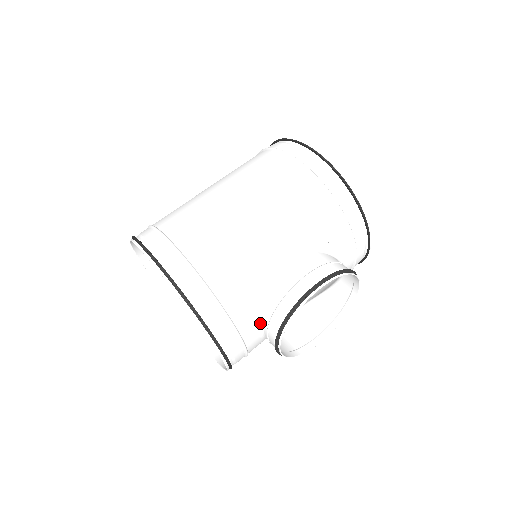
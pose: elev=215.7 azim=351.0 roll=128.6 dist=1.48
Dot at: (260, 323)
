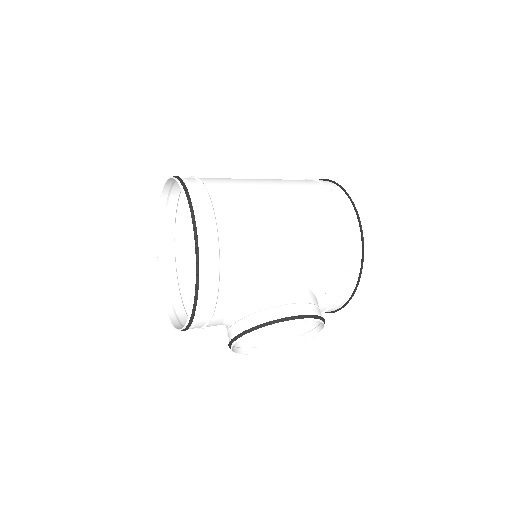
Dot at: (233, 314)
